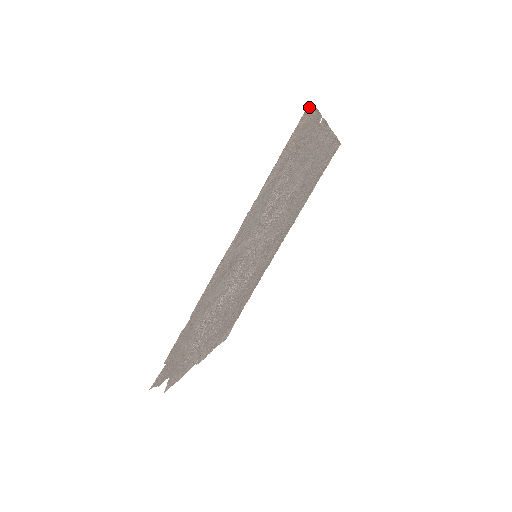
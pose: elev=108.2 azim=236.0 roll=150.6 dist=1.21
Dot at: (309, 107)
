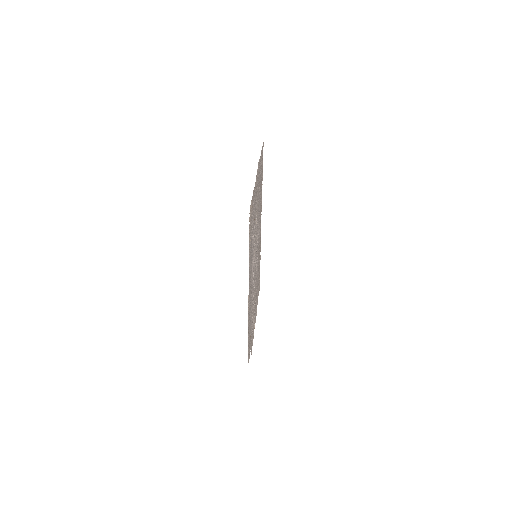
Dot at: (250, 209)
